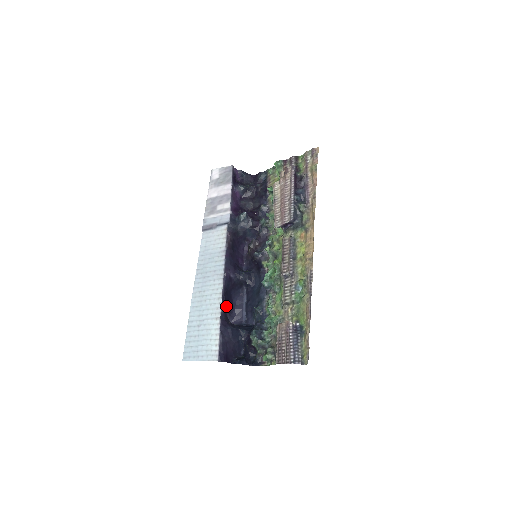
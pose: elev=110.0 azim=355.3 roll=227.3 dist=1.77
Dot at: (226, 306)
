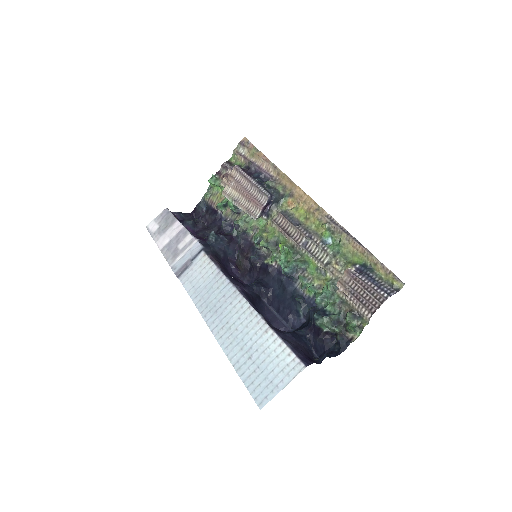
Dot at: occluded
